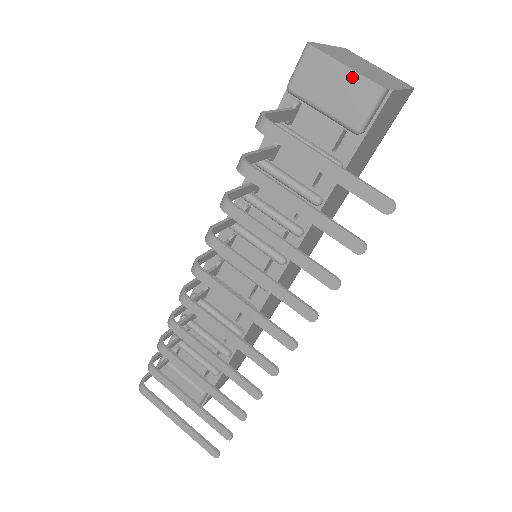
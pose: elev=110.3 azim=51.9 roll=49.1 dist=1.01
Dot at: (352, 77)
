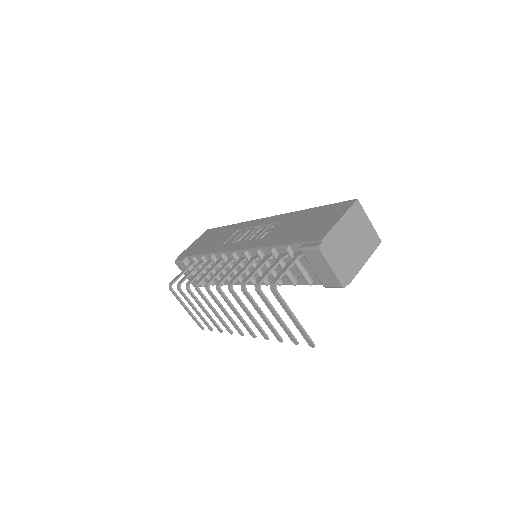
Dot at: (332, 274)
